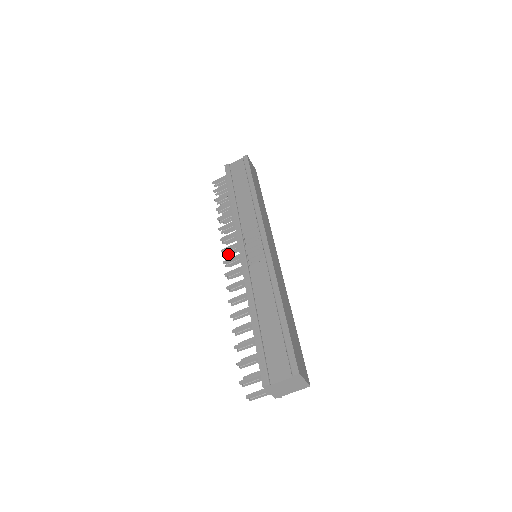
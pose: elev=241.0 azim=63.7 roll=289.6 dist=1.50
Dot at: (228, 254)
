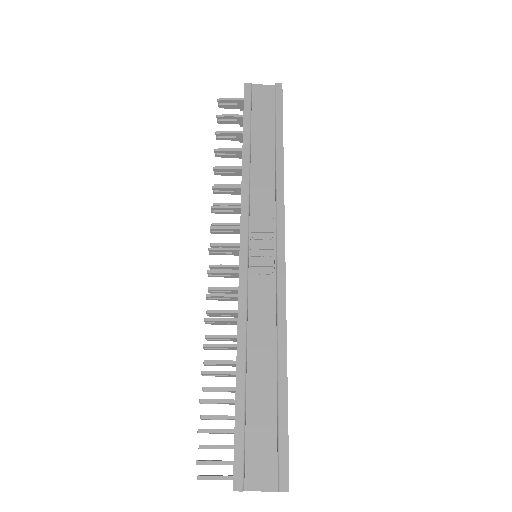
Dot at: occluded
